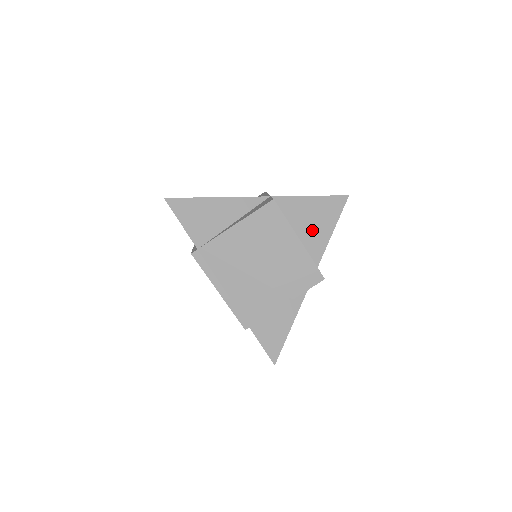
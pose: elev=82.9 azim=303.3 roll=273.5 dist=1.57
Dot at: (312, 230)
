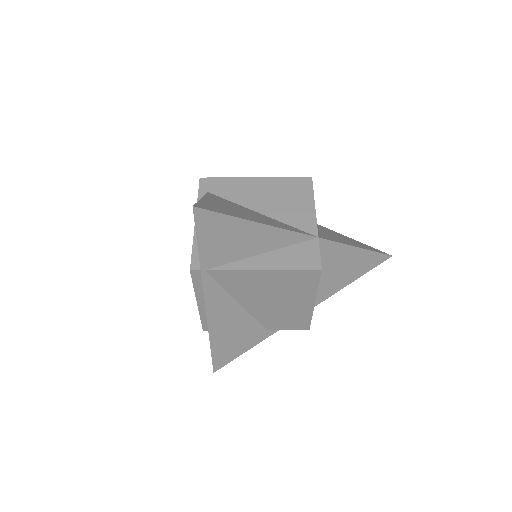
Dot at: (332, 279)
